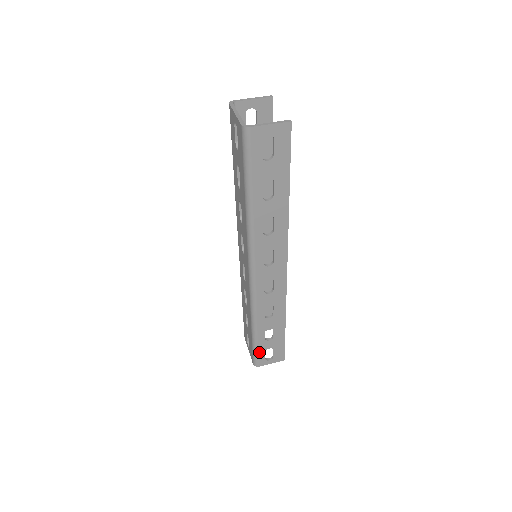
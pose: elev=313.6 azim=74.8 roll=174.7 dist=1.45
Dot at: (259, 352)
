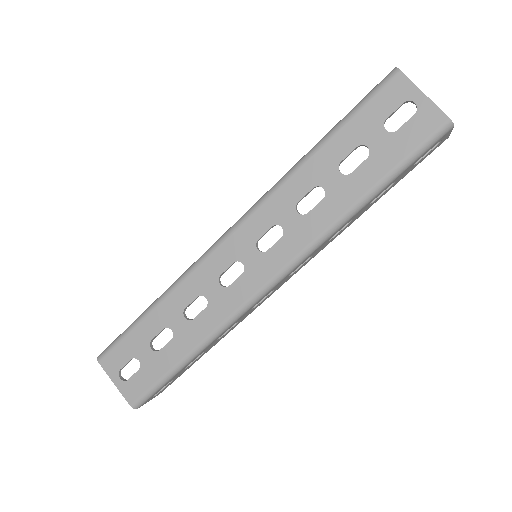
Dot at: (162, 387)
